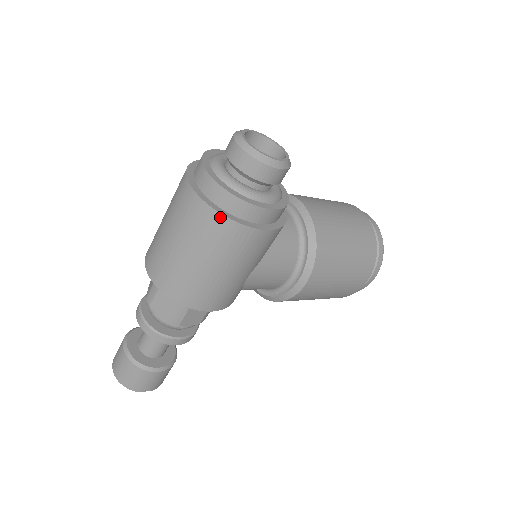
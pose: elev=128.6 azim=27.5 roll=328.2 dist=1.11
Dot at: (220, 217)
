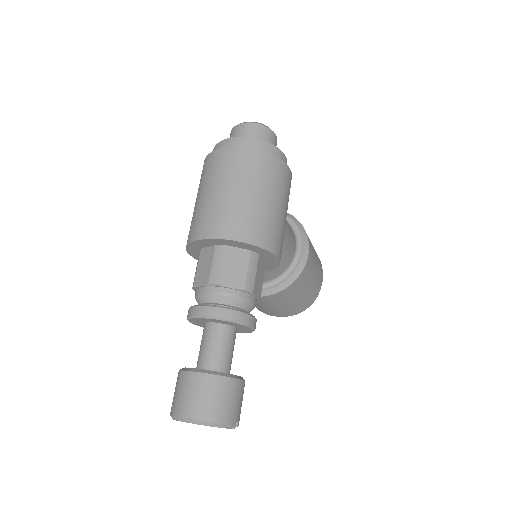
Dot at: (267, 155)
